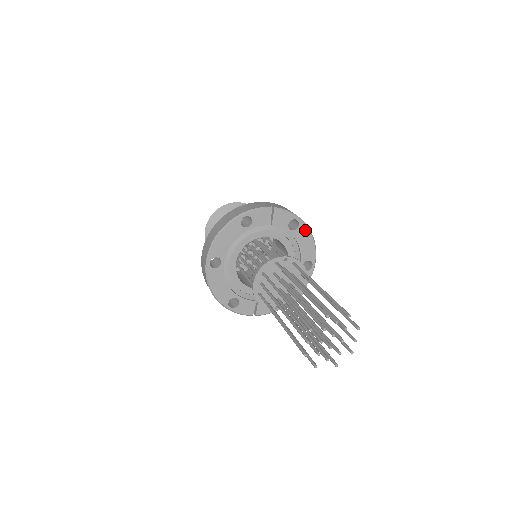
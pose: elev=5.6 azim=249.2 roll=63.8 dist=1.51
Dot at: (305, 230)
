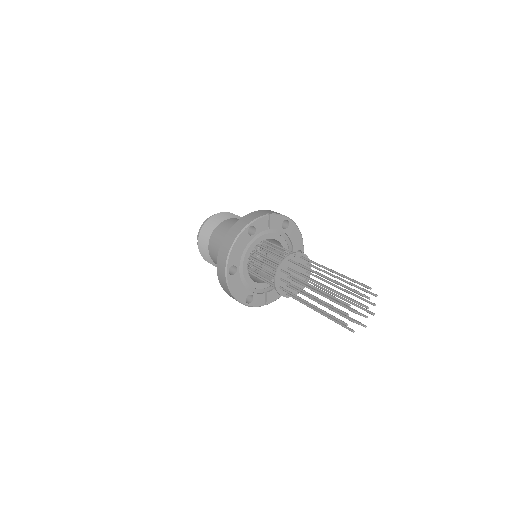
Dot at: (294, 226)
